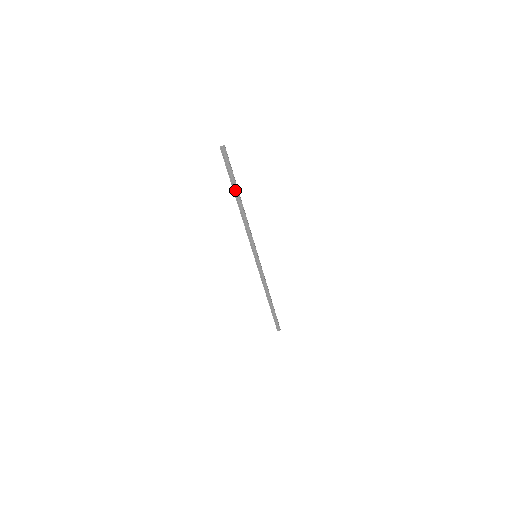
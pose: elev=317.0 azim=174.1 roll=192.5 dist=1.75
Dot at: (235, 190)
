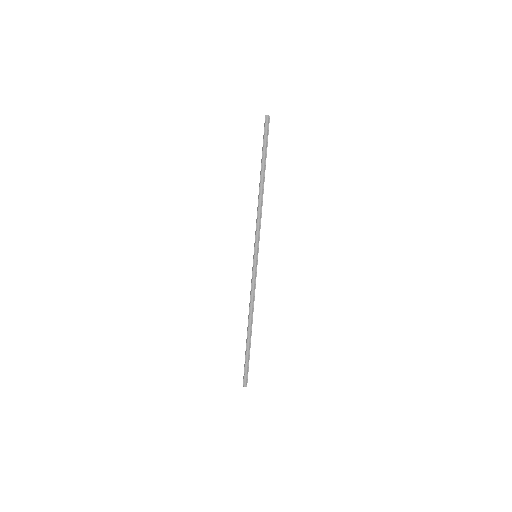
Dot at: (263, 165)
